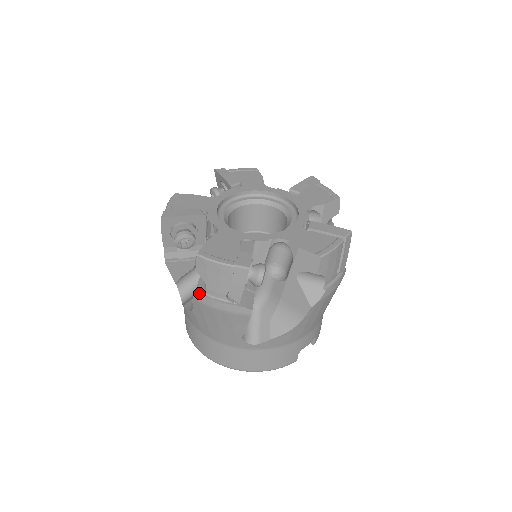
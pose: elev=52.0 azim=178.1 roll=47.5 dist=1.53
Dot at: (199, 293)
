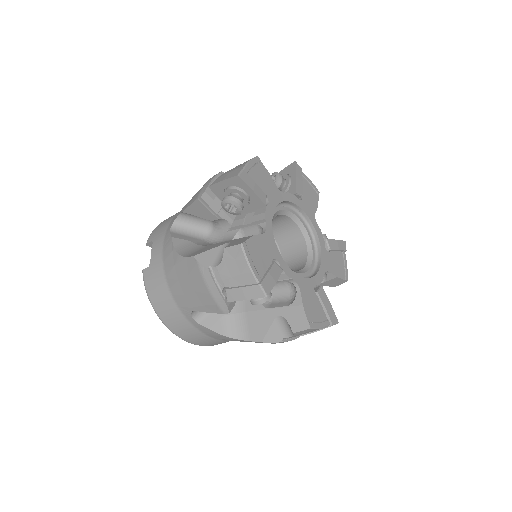
Dot at: (274, 338)
